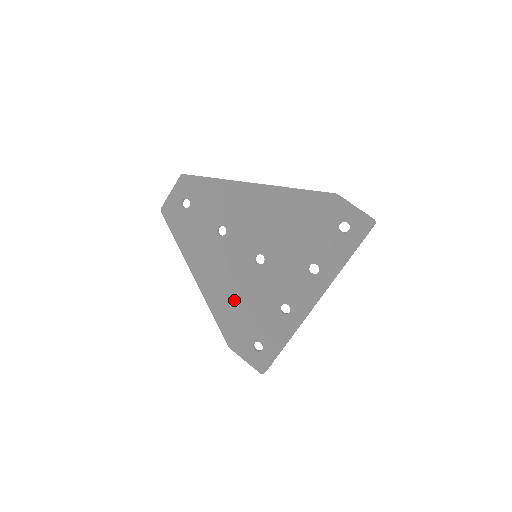
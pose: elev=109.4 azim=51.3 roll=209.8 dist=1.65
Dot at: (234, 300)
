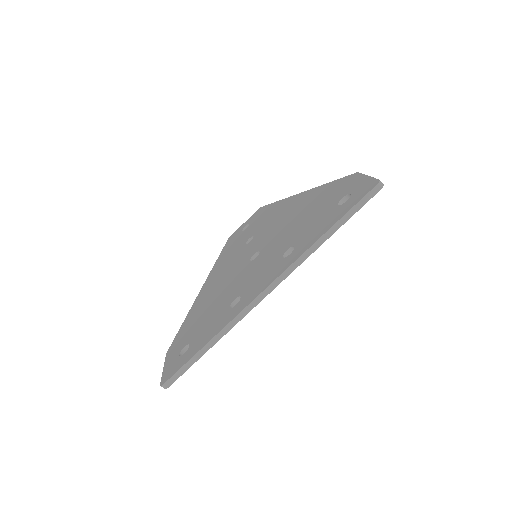
Dot at: (209, 301)
